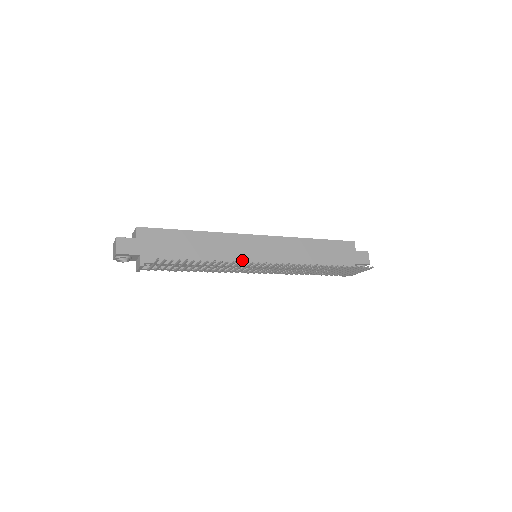
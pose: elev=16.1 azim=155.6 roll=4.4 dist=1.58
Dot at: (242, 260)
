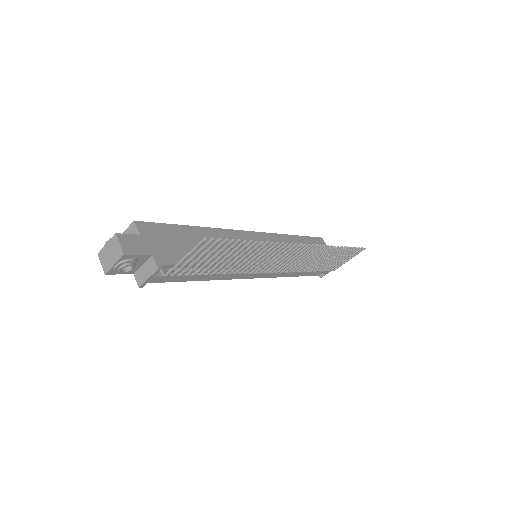
Dot at: (251, 258)
